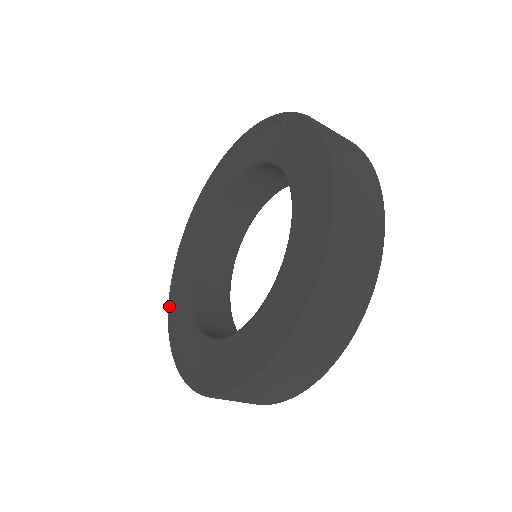
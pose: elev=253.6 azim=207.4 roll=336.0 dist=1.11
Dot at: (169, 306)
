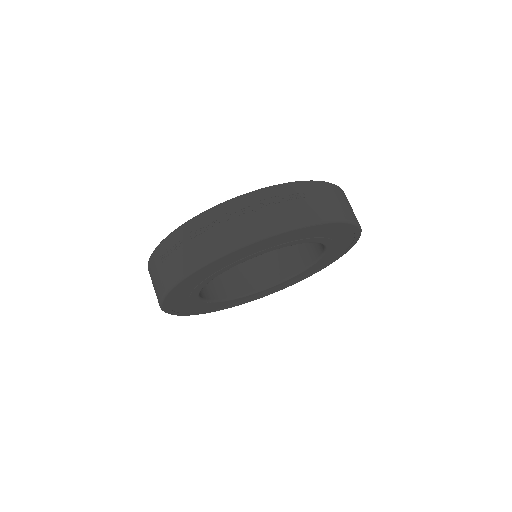
Dot at: occluded
